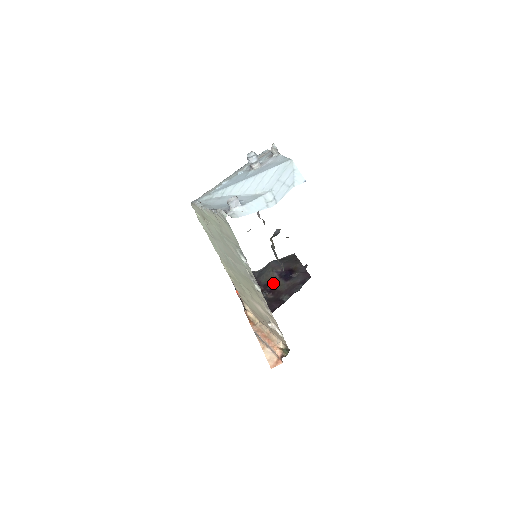
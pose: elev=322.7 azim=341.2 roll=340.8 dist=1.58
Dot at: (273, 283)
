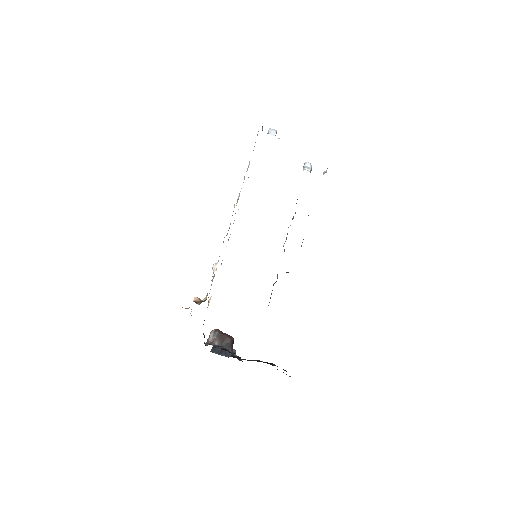
Dot at: occluded
